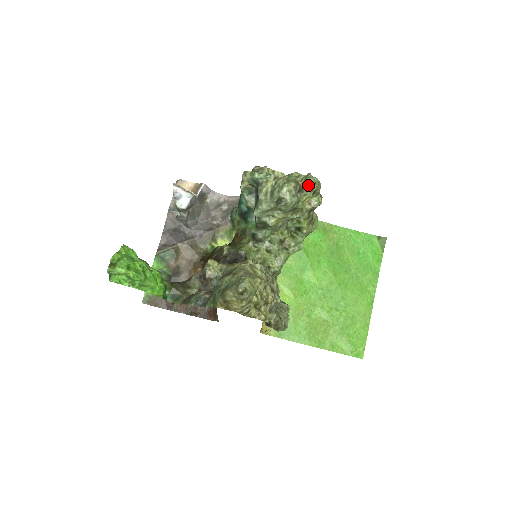
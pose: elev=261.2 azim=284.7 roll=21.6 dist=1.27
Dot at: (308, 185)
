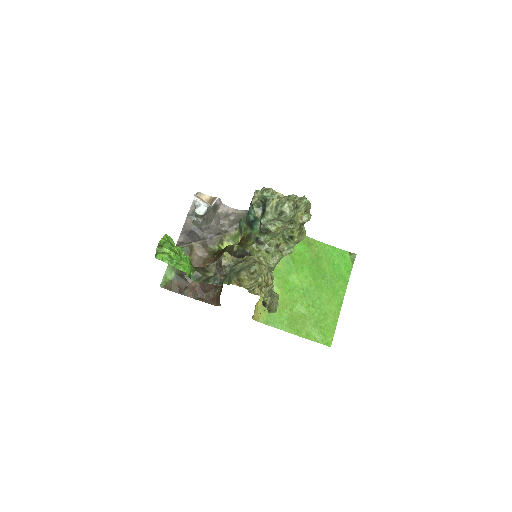
Dot at: (303, 204)
